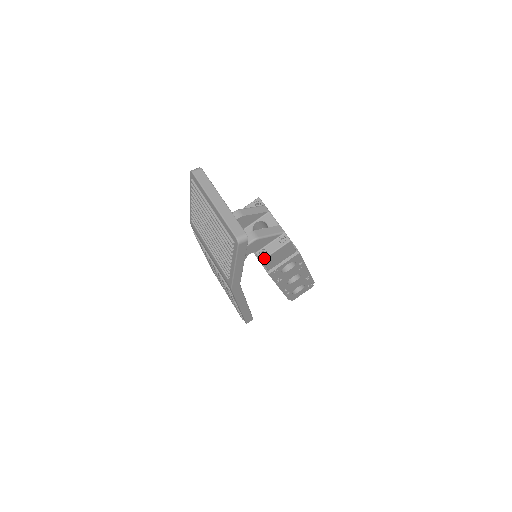
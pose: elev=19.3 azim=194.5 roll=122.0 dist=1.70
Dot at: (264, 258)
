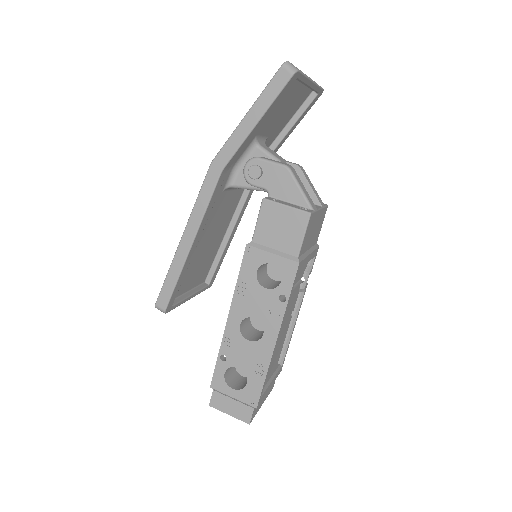
Dot at: (269, 199)
